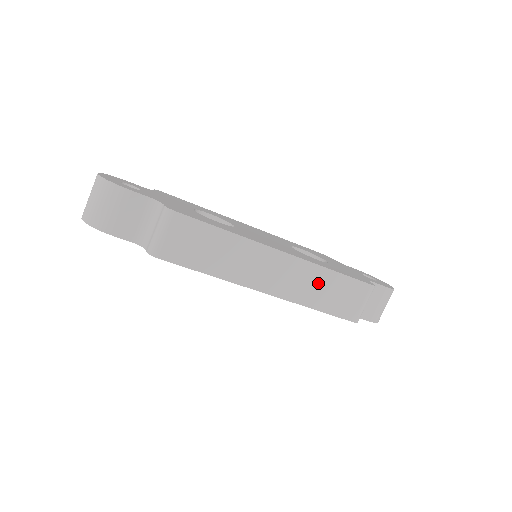
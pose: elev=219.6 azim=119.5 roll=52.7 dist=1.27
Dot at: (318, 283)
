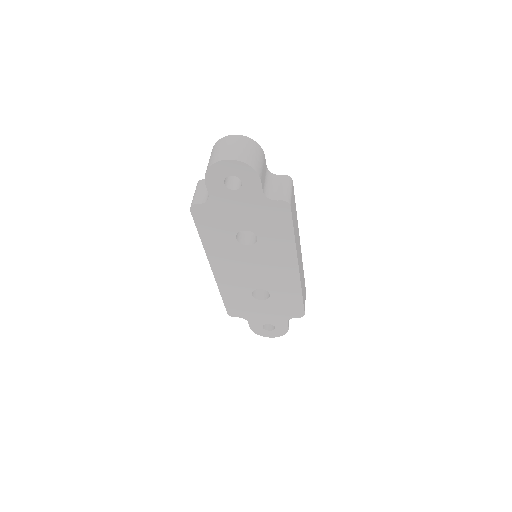
Dot at: (302, 275)
